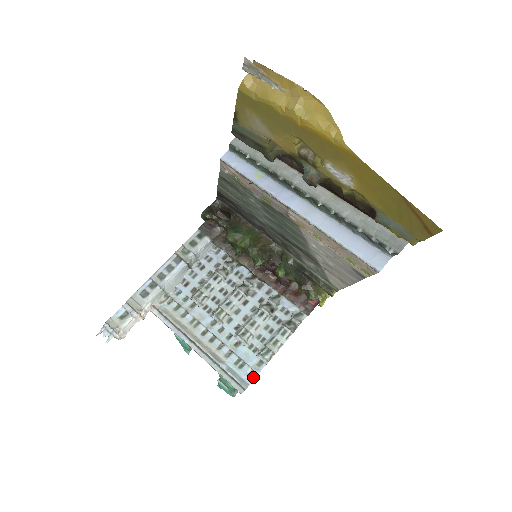
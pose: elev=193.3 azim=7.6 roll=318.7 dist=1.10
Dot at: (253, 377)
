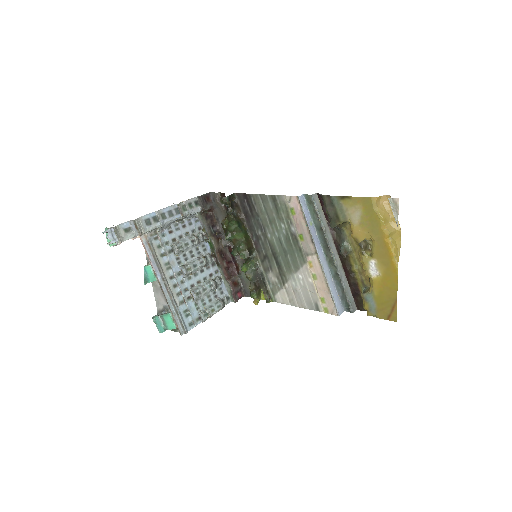
Dot at: (192, 327)
